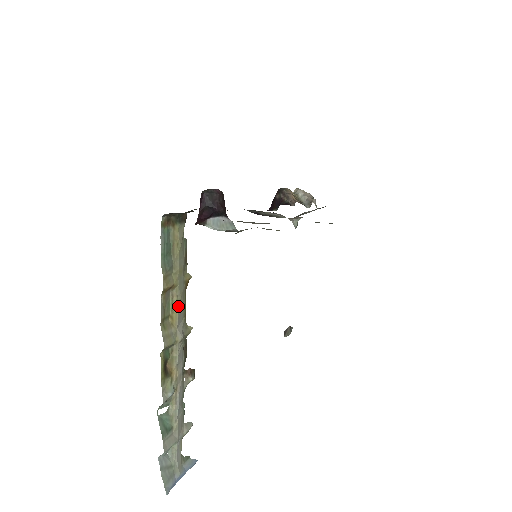
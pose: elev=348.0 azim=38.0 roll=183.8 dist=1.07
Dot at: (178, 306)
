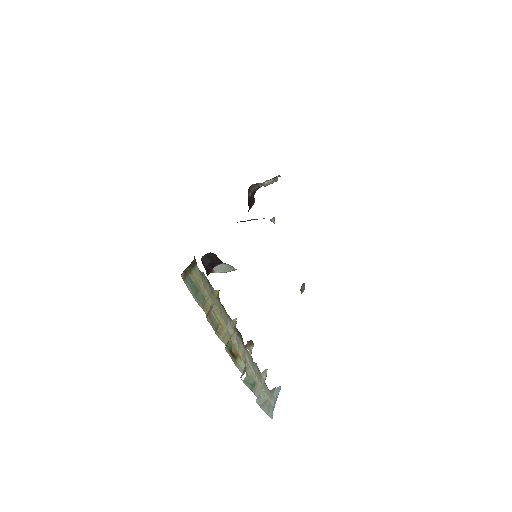
Dot at: (220, 315)
